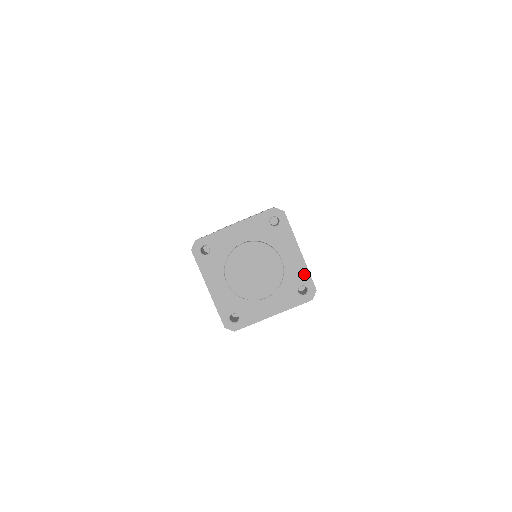
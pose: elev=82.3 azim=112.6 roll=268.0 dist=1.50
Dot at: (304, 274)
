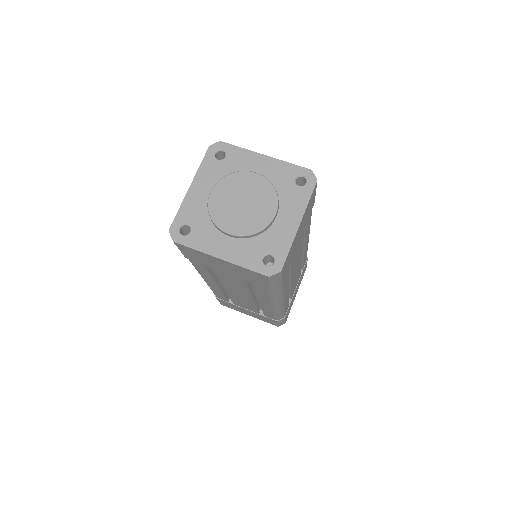
Dot at: (284, 247)
